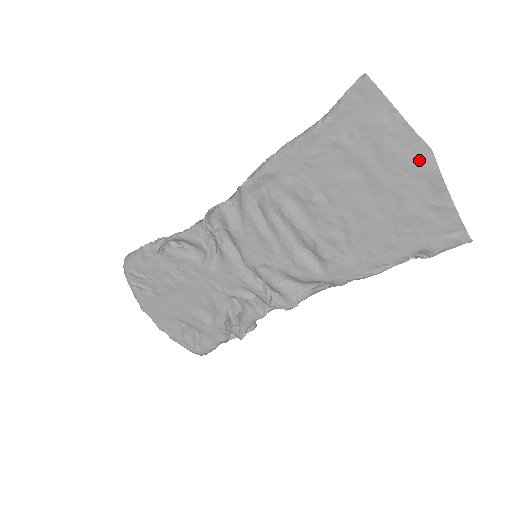
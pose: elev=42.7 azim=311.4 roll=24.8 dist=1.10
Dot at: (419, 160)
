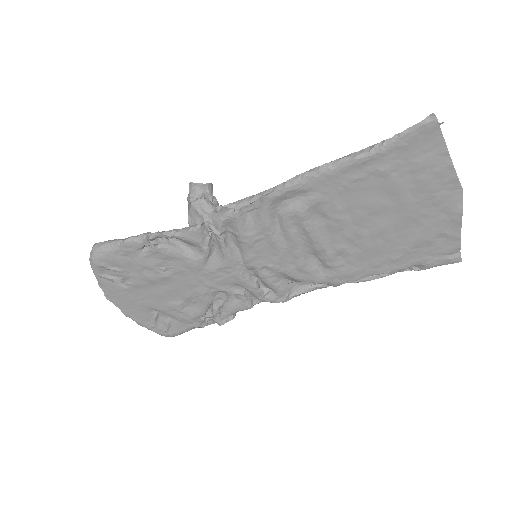
Dot at: (449, 198)
